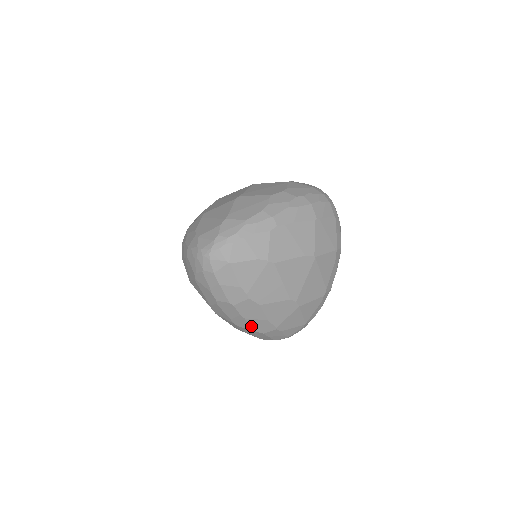
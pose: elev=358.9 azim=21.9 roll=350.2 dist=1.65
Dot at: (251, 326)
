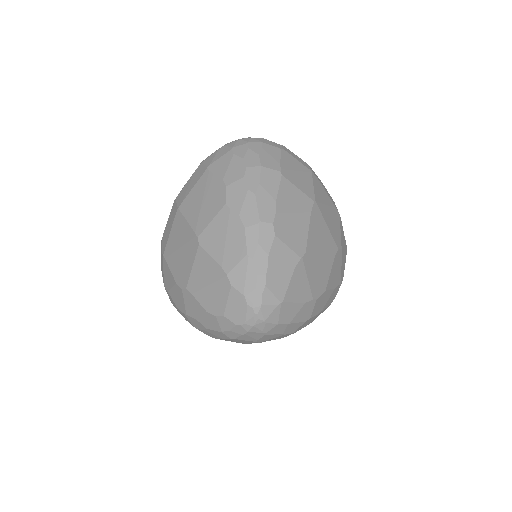
Dot at: occluded
